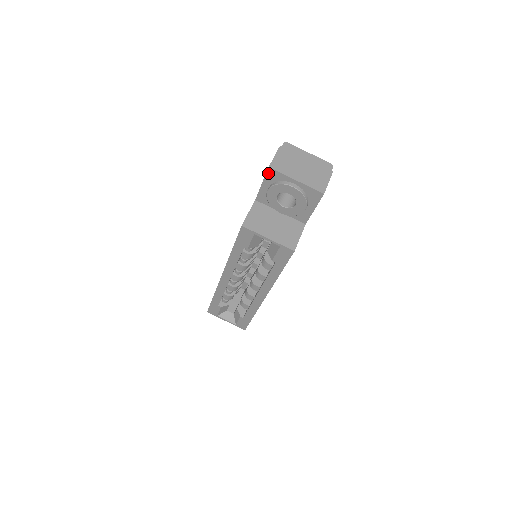
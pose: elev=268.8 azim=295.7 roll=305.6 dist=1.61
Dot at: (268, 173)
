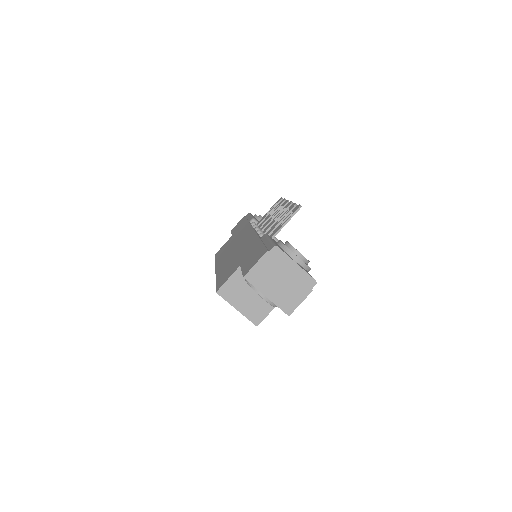
Dot at: occluded
